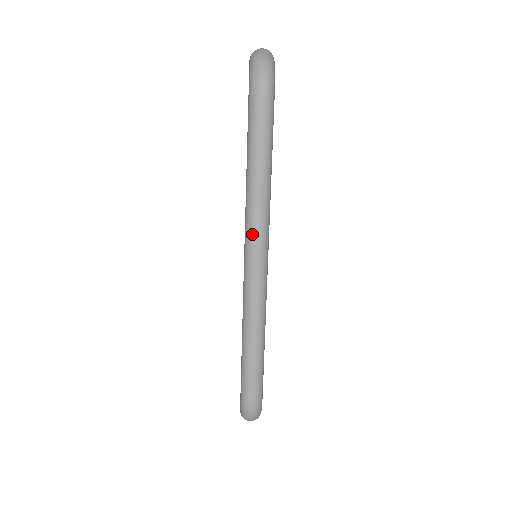
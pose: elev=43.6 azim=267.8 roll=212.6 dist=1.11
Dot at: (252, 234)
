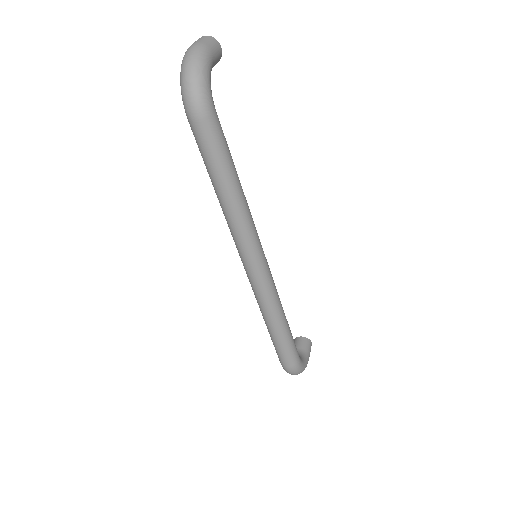
Dot at: (239, 247)
